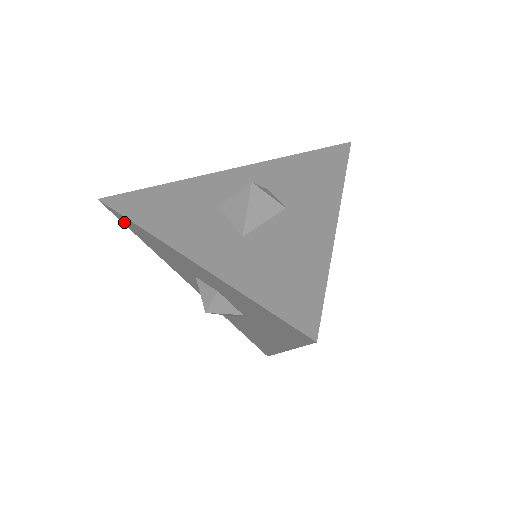
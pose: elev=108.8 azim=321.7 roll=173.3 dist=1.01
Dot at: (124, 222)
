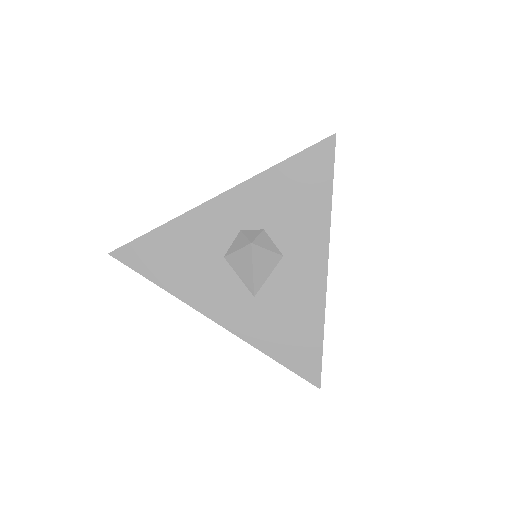
Dot at: occluded
